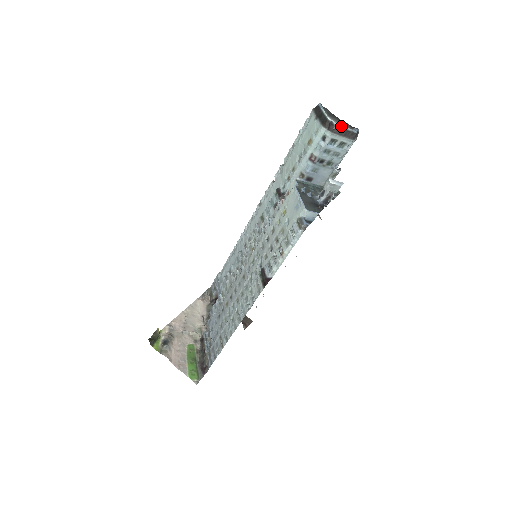
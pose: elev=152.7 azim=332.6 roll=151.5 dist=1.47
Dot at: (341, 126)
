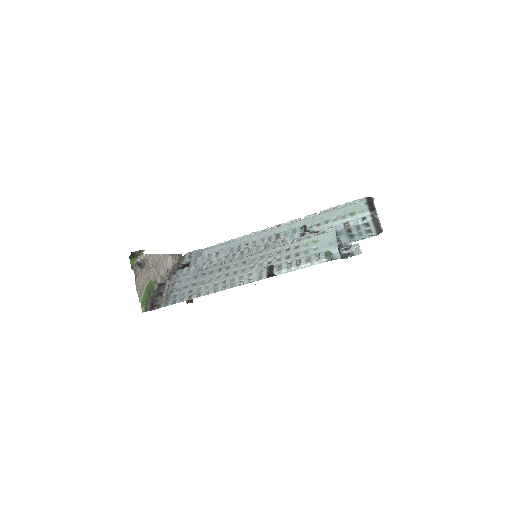
Dot at: (379, 220)
